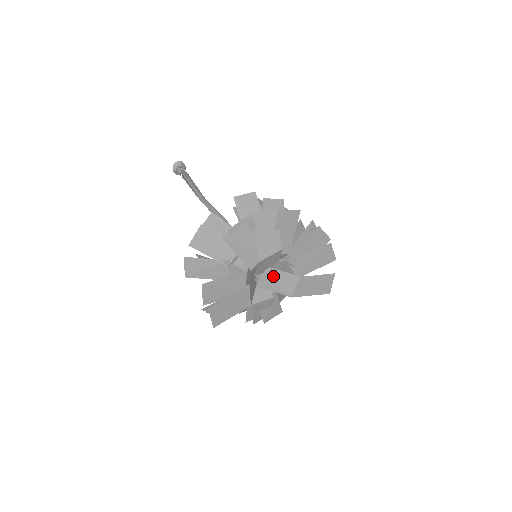
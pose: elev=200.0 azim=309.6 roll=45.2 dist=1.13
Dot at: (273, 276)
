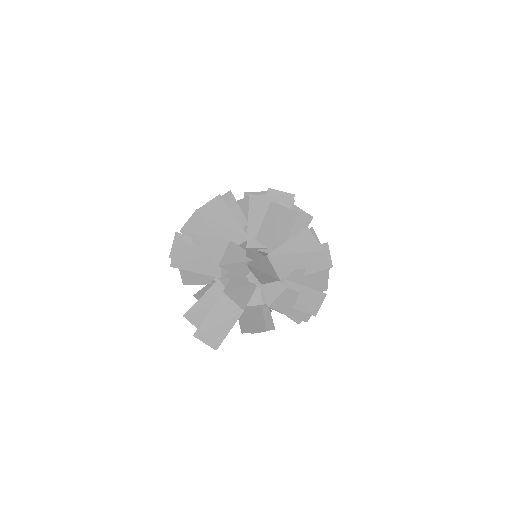
Dot at: (255, 269)
